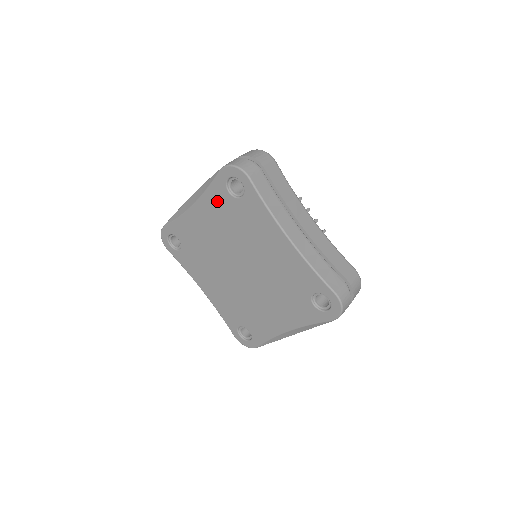
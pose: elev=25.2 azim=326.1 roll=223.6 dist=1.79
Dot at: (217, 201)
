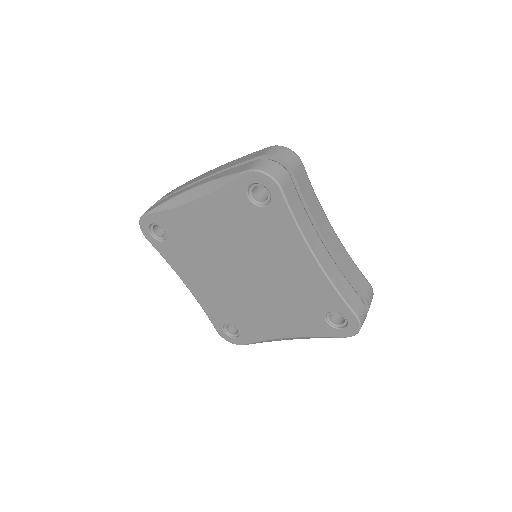
Dot at: (229, 204)
